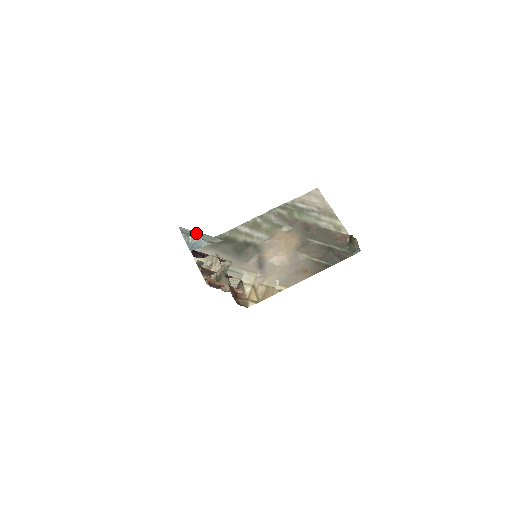
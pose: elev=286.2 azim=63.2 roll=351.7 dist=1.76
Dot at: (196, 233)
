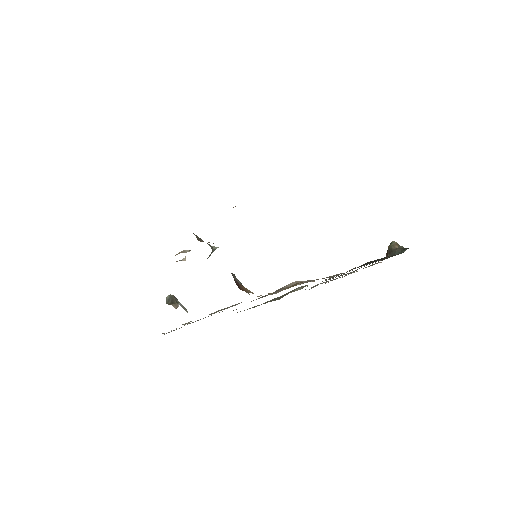
Dot at: occluded
